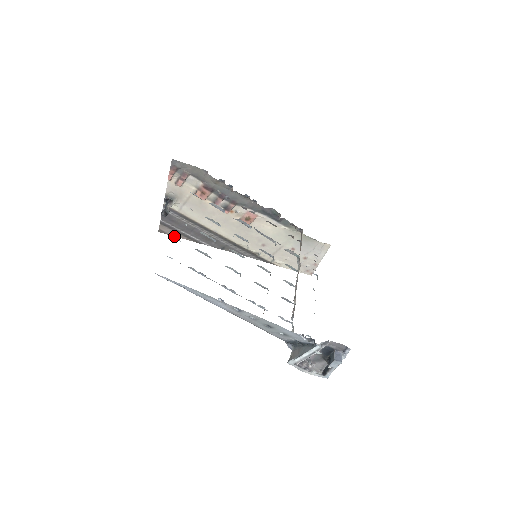
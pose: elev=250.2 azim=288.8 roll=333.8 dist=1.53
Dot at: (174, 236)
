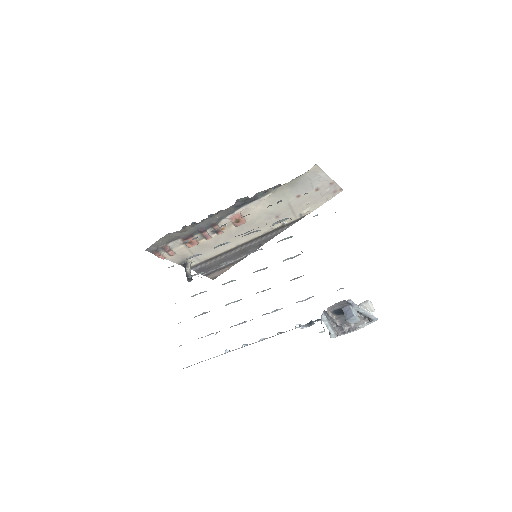
Dot at: occluded
